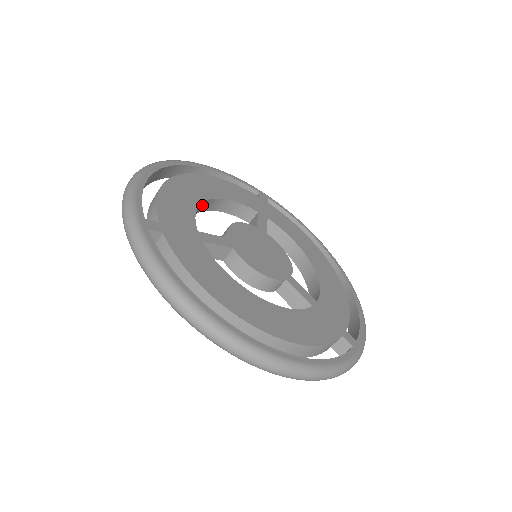
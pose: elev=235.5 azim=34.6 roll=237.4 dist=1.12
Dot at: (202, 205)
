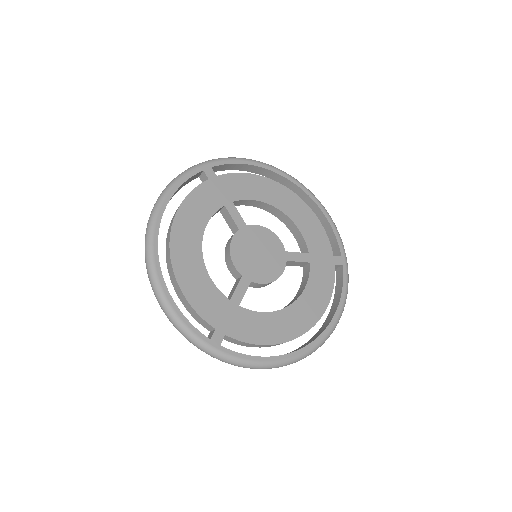
Dot at: (201, 258)
